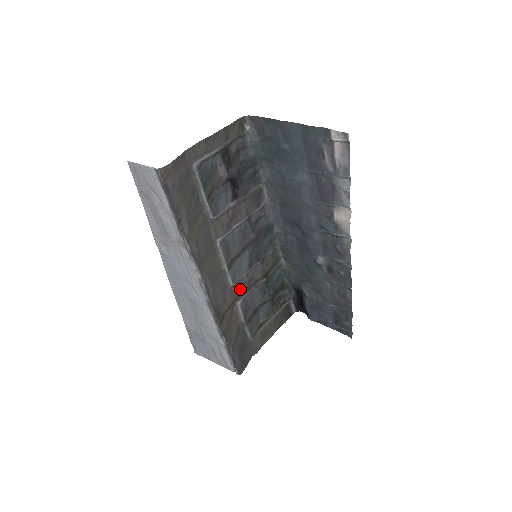
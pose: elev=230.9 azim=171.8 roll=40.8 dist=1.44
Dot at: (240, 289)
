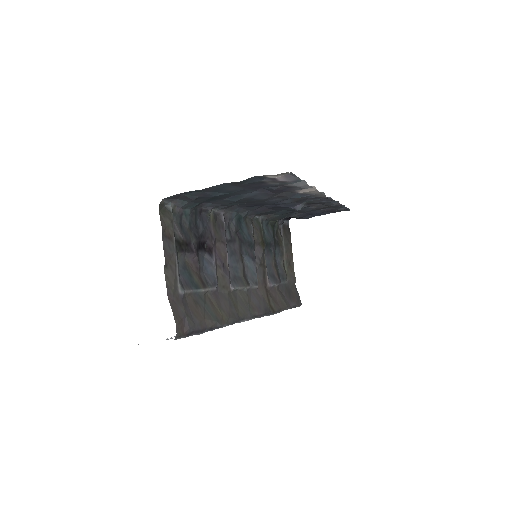
Dot at: (261, 278)
